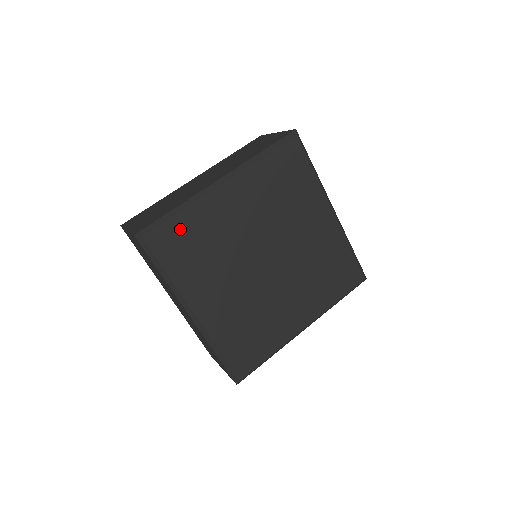
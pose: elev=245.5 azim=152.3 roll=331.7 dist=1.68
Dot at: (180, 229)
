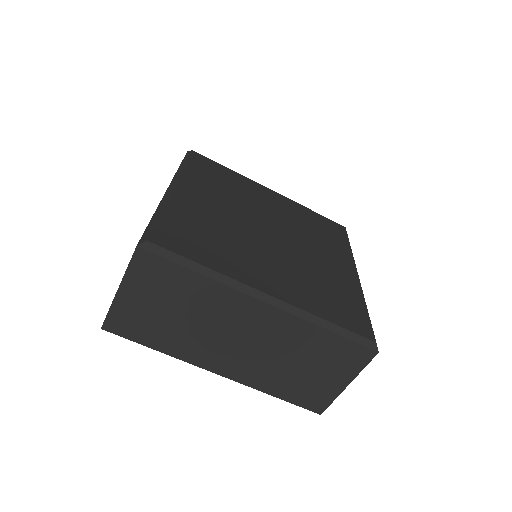
Dot at: (175, 226)
